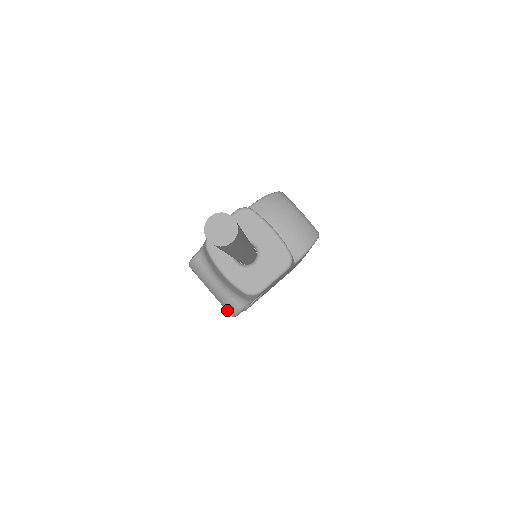
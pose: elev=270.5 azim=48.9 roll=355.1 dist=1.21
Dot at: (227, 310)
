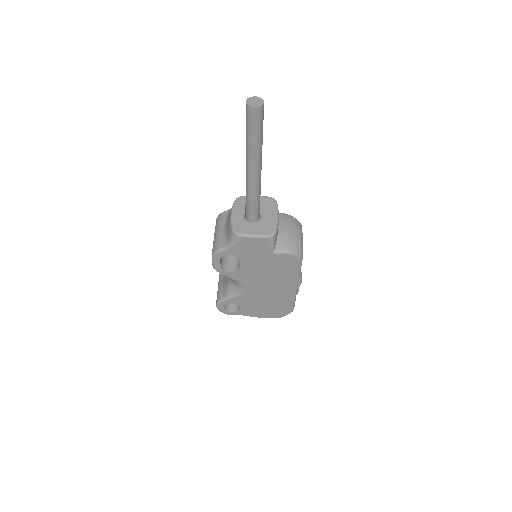
Dot at: (213, 250)
